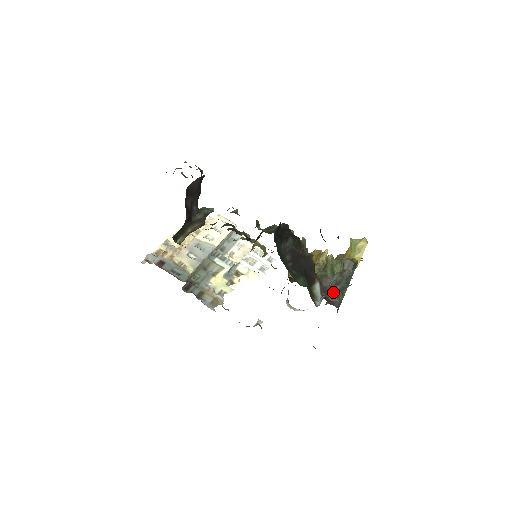
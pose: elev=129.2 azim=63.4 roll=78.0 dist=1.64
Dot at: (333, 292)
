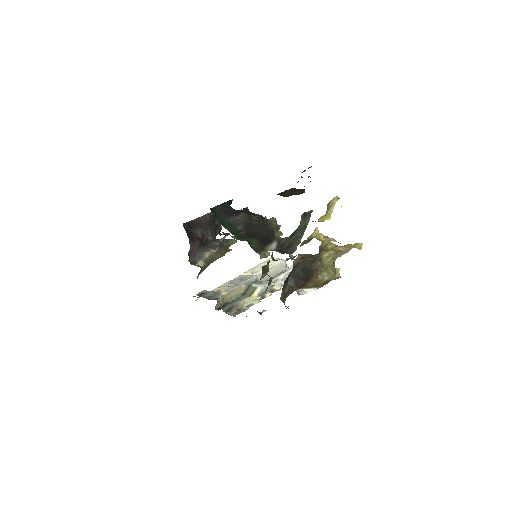
Dot at: (287, 244)
